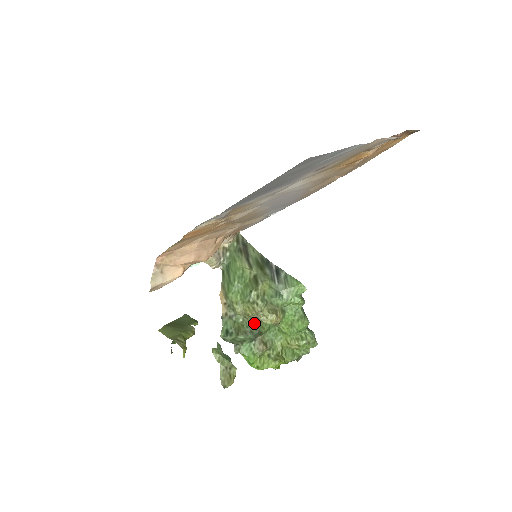
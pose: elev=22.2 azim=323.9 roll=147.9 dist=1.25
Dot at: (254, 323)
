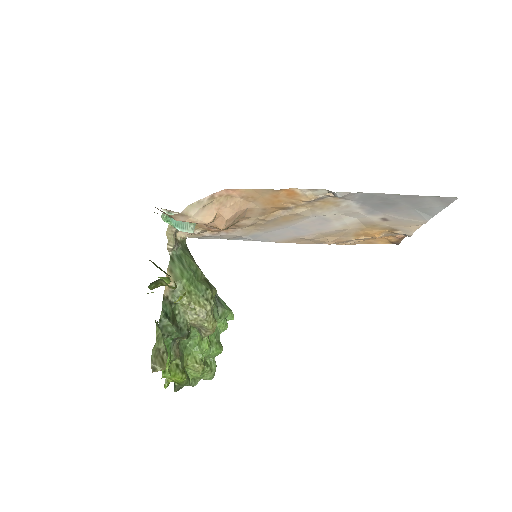
Dot at: (189, 322)
